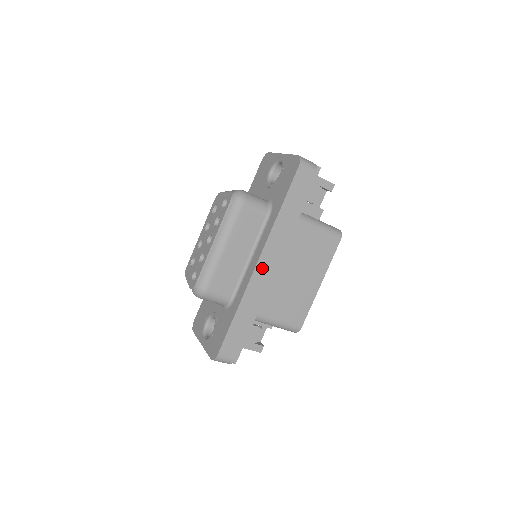
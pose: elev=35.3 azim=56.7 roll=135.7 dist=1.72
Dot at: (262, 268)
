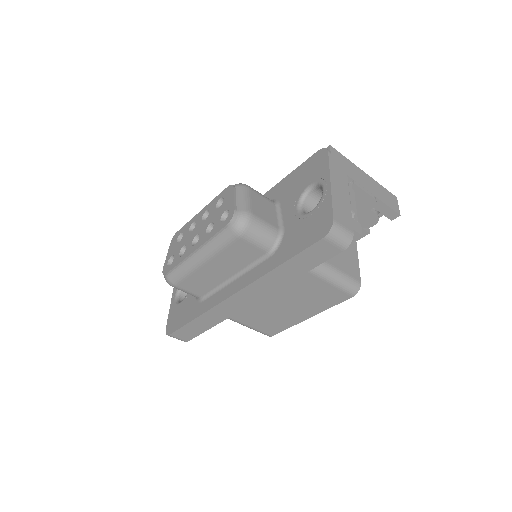
Dot at: (237, 300)
